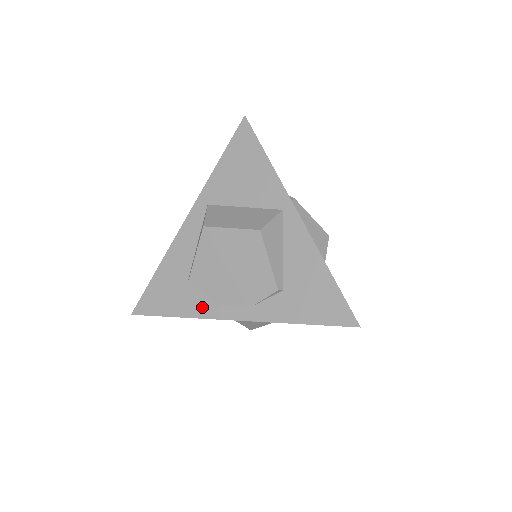
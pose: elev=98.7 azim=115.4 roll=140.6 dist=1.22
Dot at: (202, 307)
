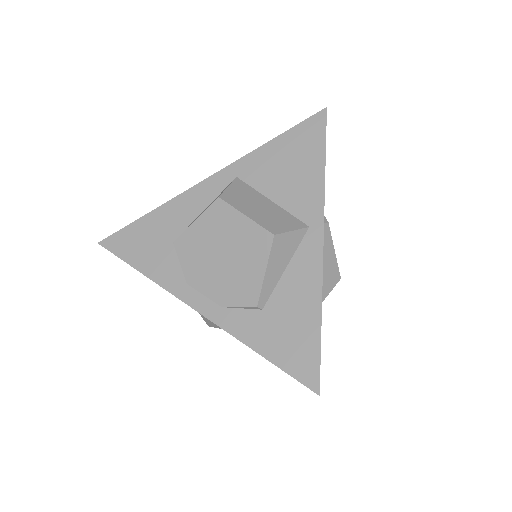
Dot at: (171, 278)
